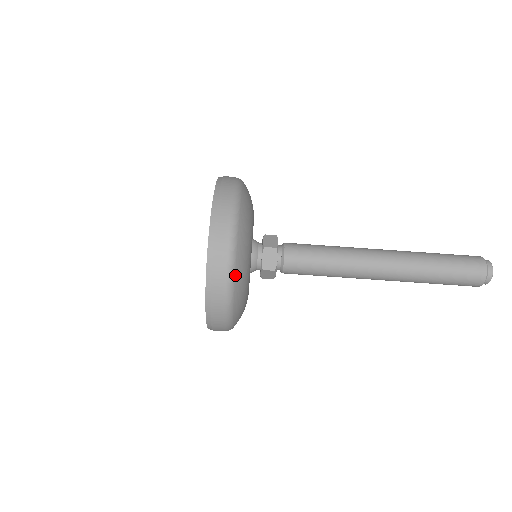
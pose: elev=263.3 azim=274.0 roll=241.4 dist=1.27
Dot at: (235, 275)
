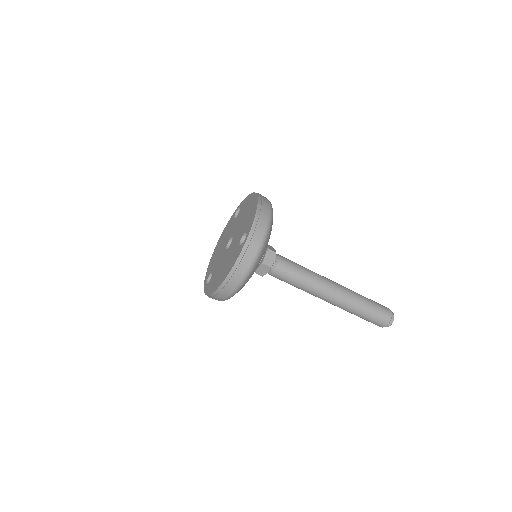
Dot at: (262, 250)
